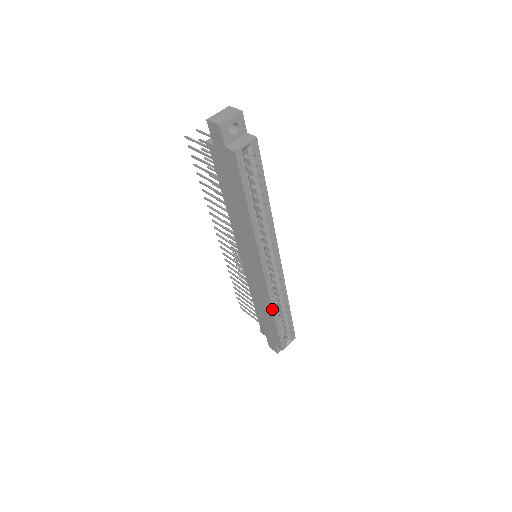
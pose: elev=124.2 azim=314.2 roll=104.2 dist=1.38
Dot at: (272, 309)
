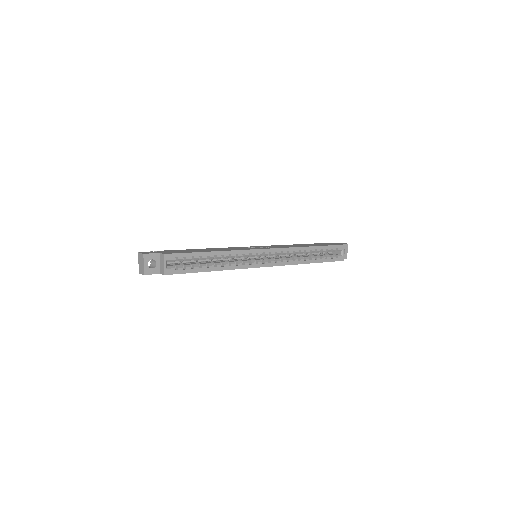
Dot at: occluded
